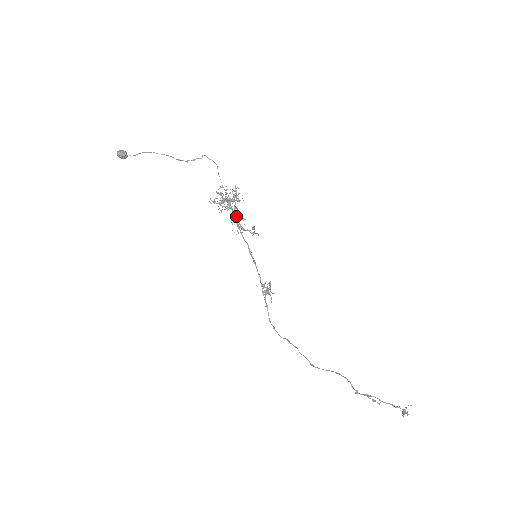
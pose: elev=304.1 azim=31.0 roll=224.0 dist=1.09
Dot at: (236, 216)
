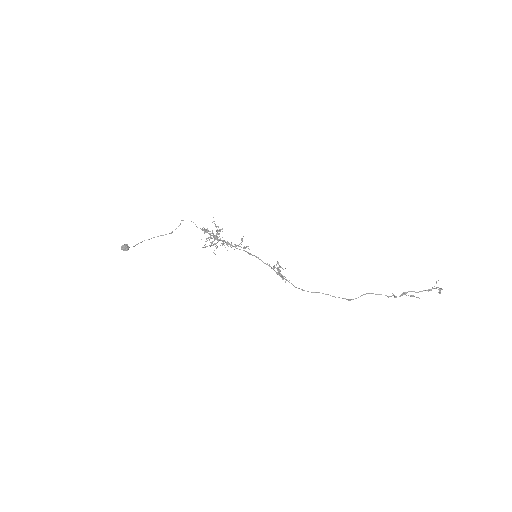
Dot at: (226, 242)
